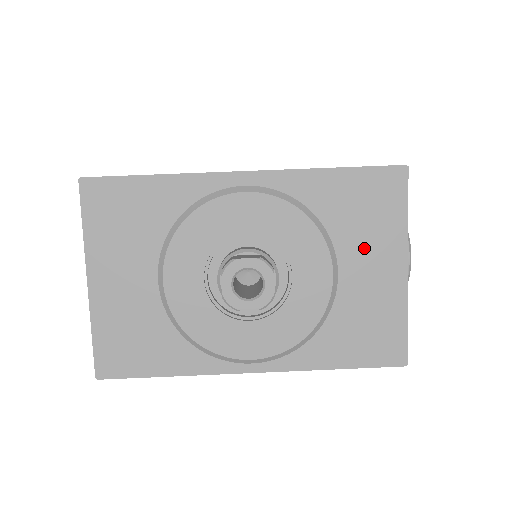
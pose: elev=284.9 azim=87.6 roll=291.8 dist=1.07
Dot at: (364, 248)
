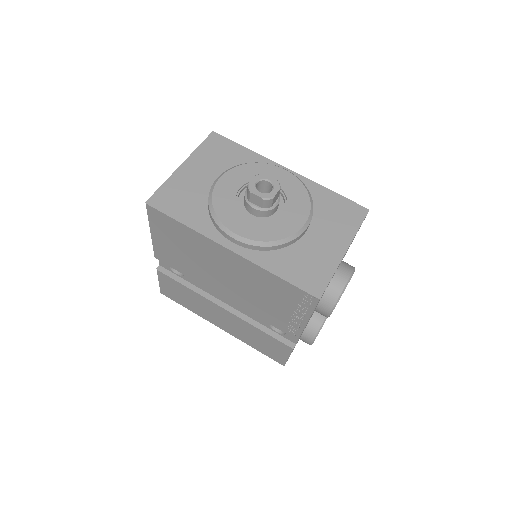
Dot at: (328, 229)
